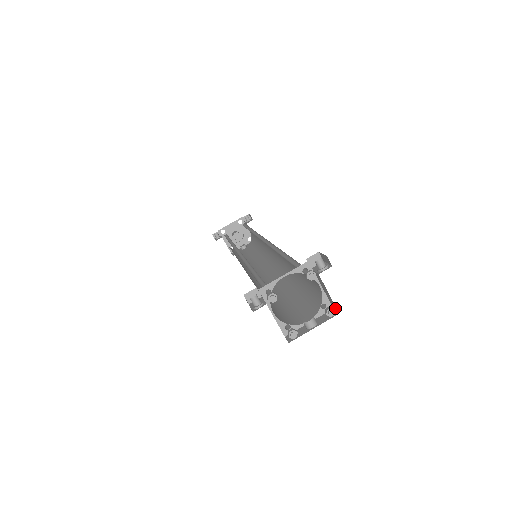
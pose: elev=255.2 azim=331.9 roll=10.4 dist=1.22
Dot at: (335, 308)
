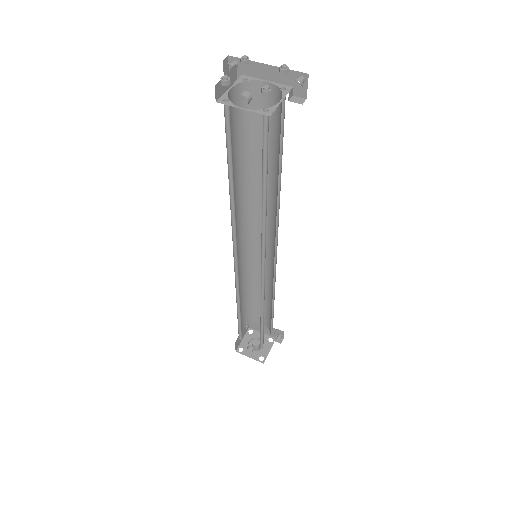
Dot at: occluded
